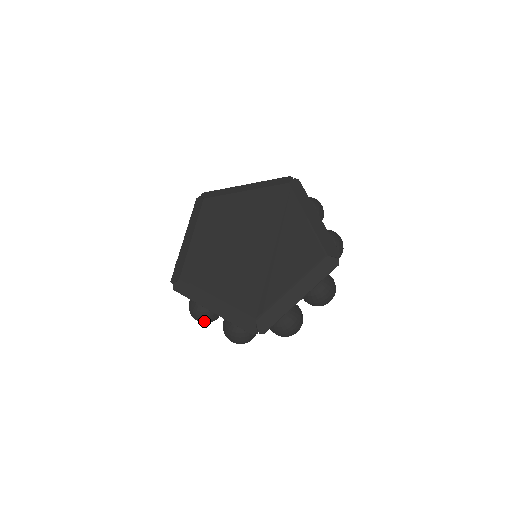
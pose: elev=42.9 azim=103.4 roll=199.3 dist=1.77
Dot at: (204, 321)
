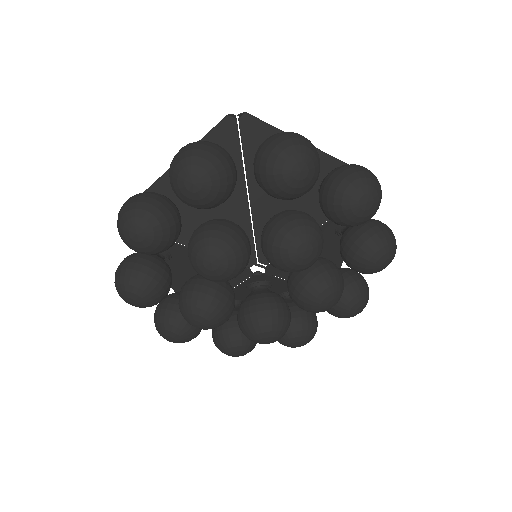
Dot at: (139, 196)
